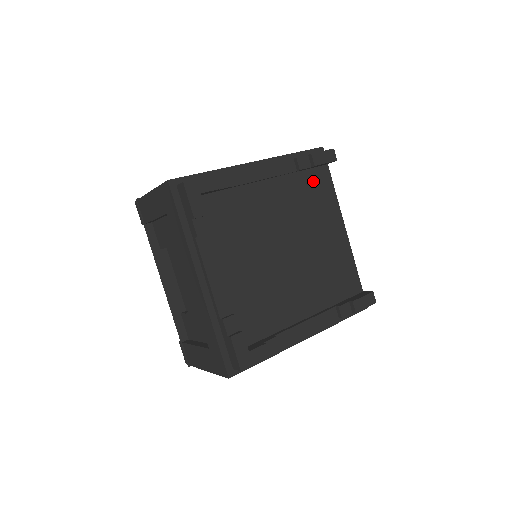
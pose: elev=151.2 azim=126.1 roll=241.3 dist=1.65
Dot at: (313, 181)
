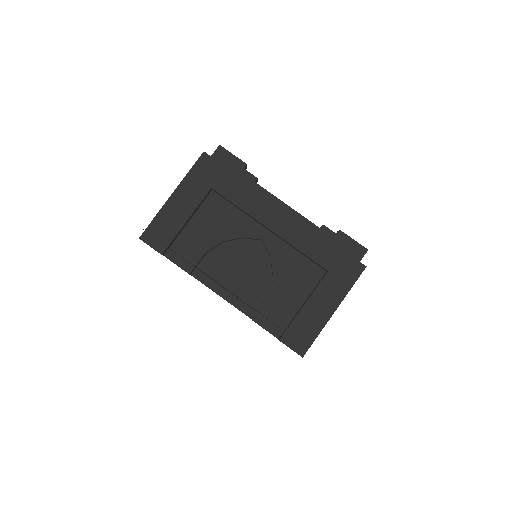
Dot at: occluded
